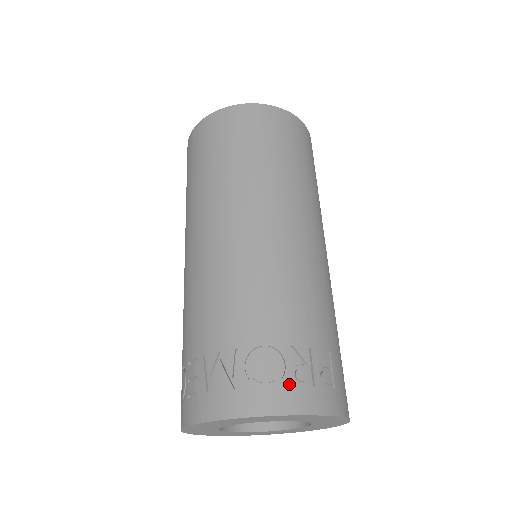
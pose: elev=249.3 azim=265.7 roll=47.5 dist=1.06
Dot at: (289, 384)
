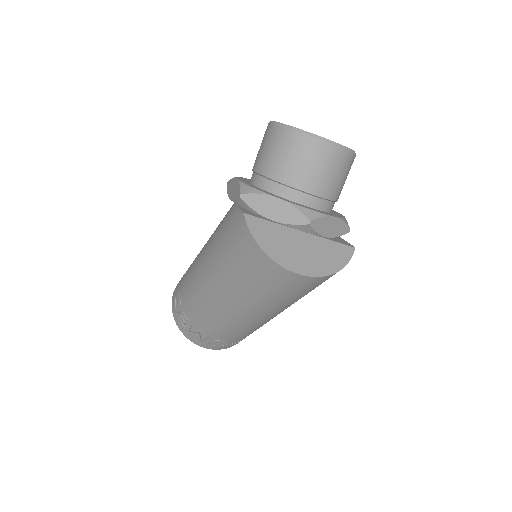
Dot at: (226, 346)
